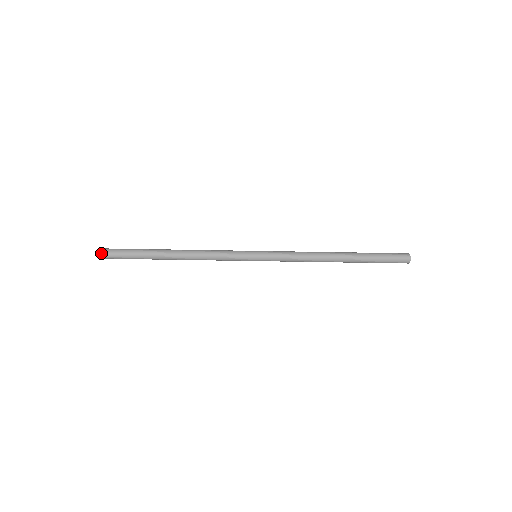
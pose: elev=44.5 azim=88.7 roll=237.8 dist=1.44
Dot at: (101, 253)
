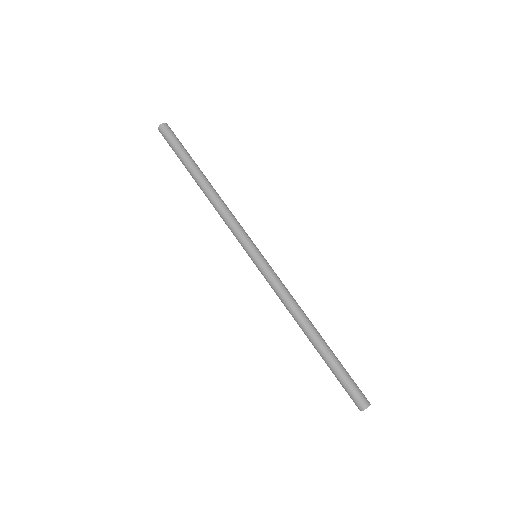
Dot at: (162, 125)
